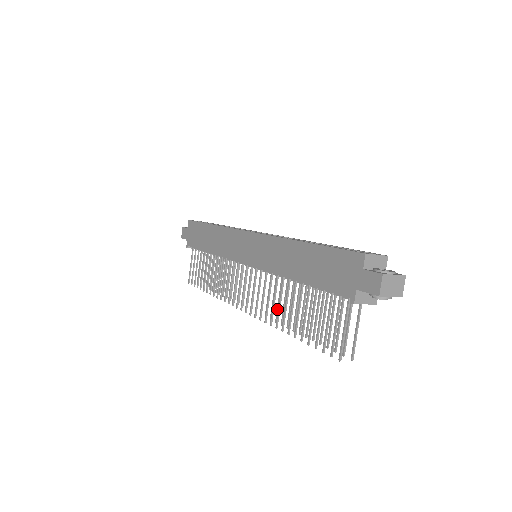
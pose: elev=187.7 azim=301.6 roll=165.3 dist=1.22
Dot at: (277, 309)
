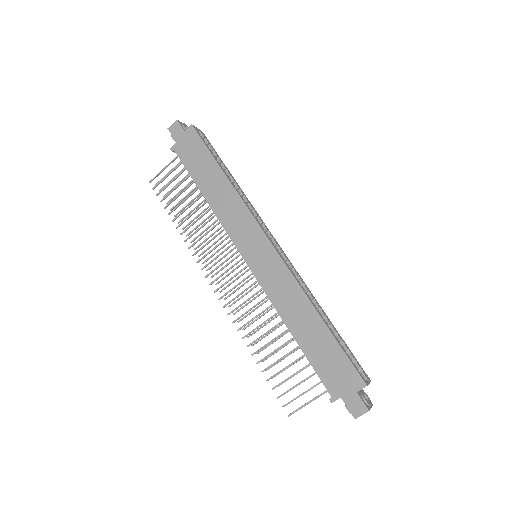
Dot at: (247, 315)
